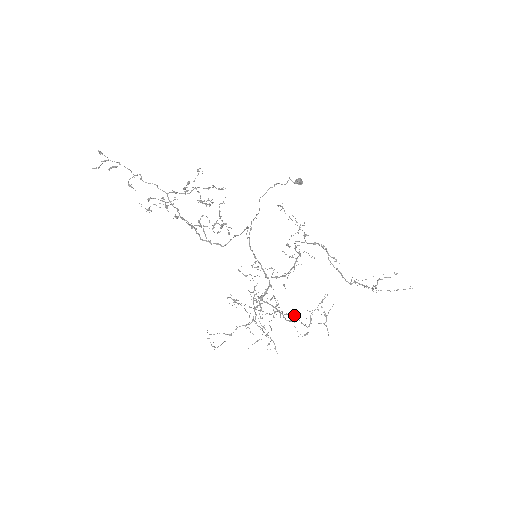
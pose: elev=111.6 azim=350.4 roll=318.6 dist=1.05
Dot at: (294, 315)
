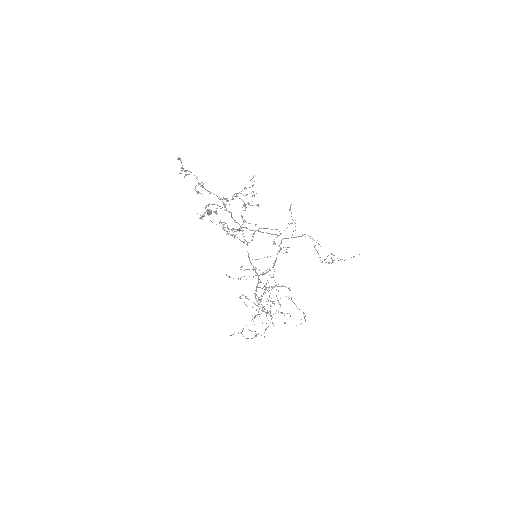
Dot at: occluded
